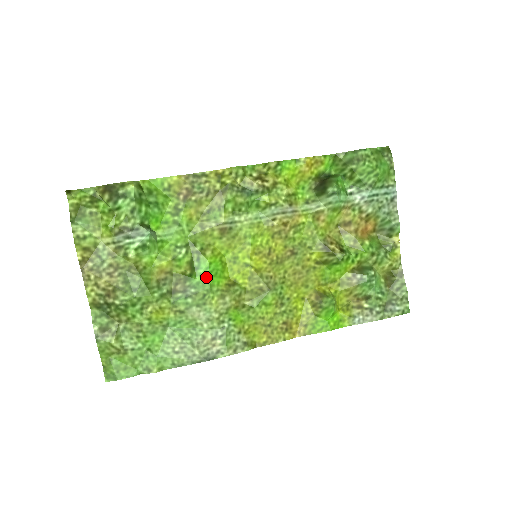
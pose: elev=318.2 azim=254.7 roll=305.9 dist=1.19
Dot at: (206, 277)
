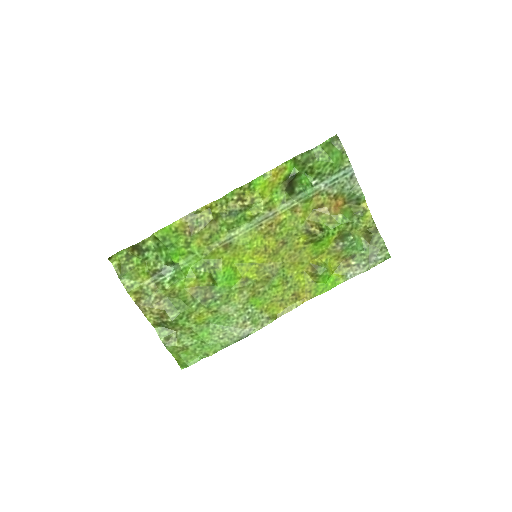
Dot at: (224, 283)
